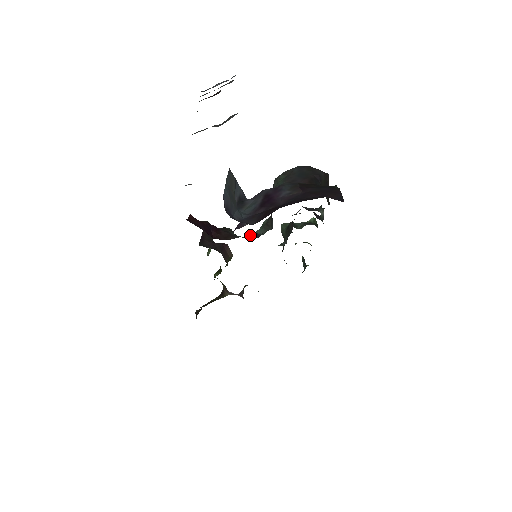
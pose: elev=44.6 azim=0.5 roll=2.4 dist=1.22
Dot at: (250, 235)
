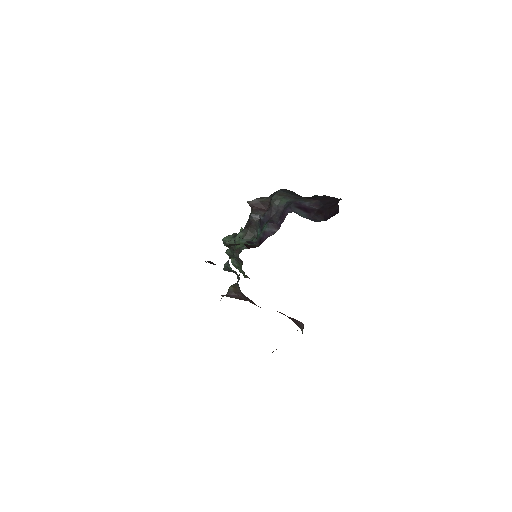
Dot at: occluded
